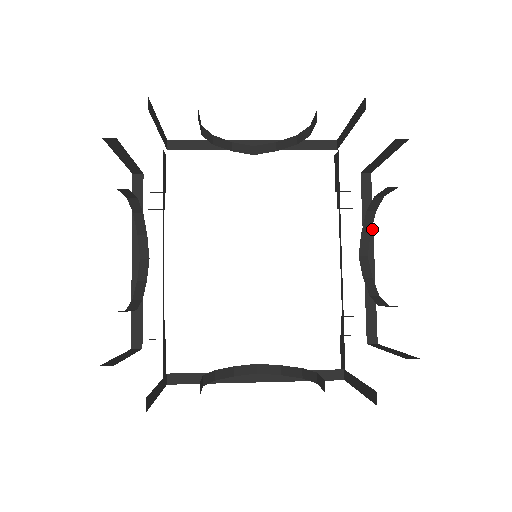
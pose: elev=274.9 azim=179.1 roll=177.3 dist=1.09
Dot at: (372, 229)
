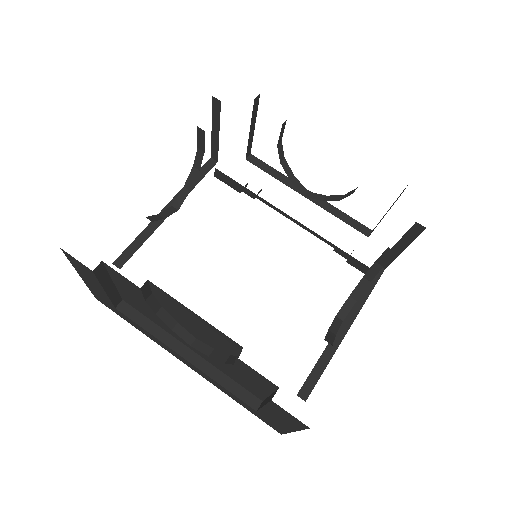
Dot at: occluded
